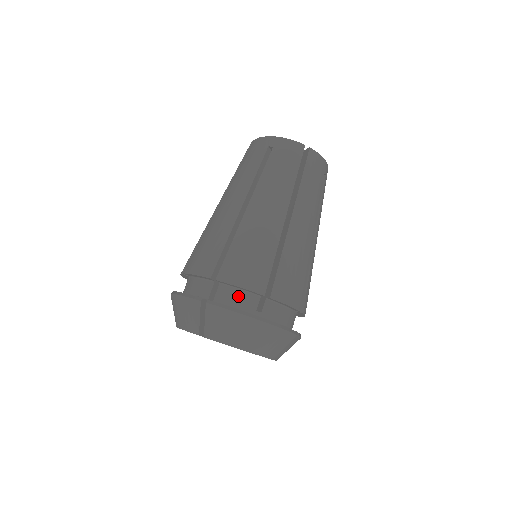
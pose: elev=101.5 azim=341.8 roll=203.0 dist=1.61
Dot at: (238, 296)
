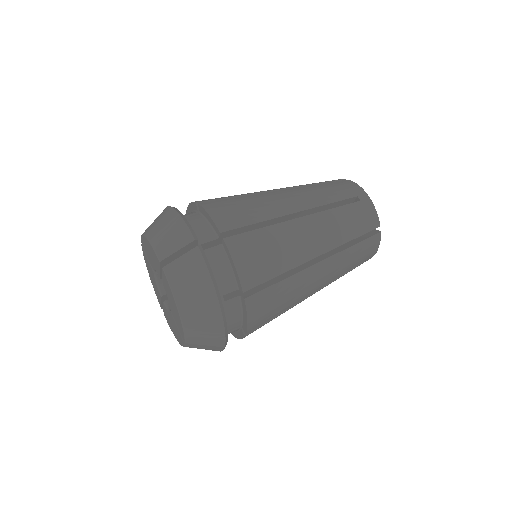
Dot at: occluded
